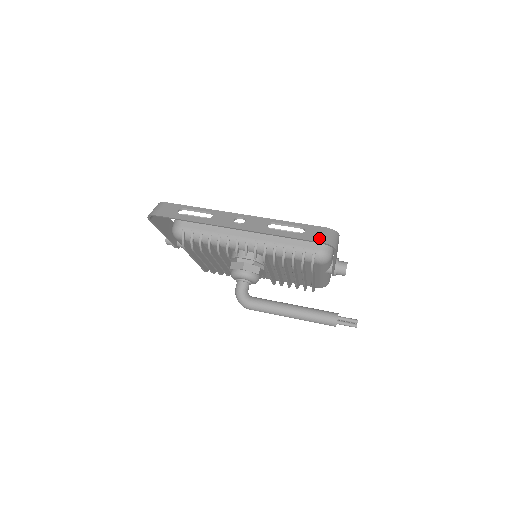
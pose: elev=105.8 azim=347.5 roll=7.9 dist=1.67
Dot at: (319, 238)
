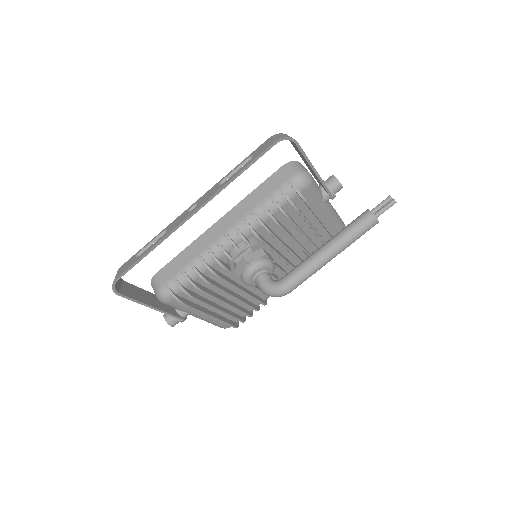
Dot at: (270, 144)
